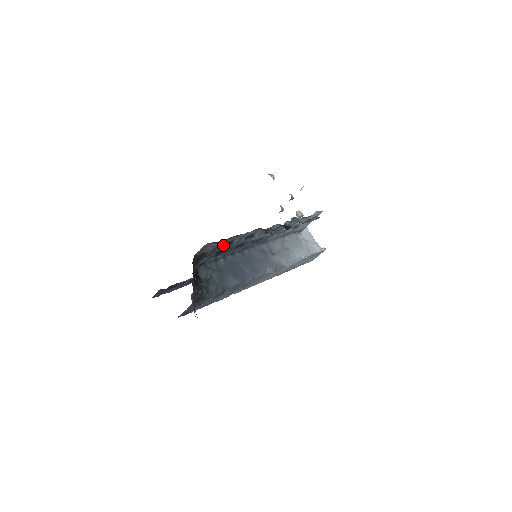
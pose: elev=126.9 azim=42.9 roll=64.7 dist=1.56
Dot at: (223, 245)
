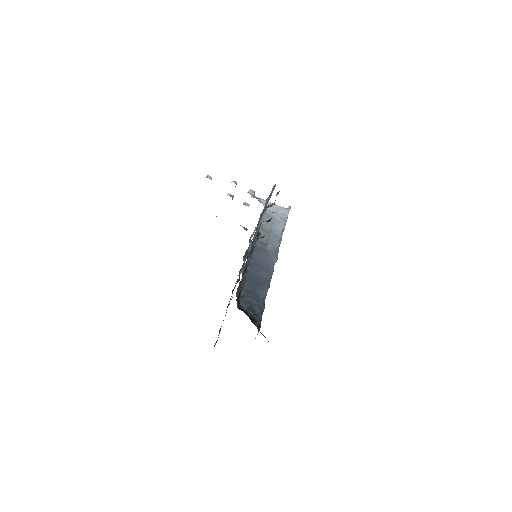
Dot at: occluded
